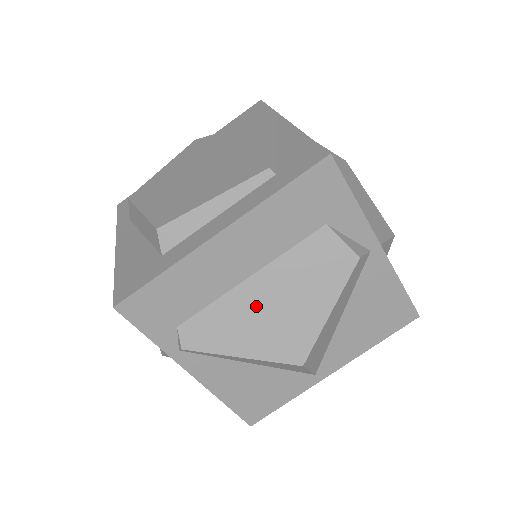
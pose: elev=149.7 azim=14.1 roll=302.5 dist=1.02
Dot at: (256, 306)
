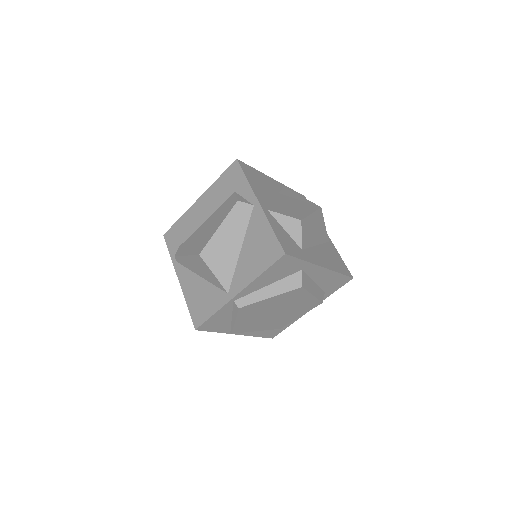
Dot at: (201, 232)
